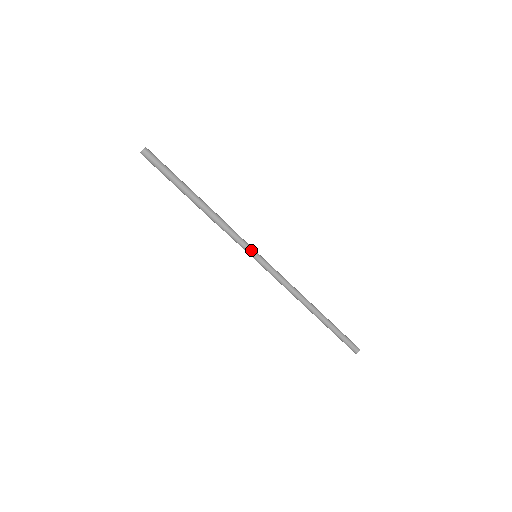
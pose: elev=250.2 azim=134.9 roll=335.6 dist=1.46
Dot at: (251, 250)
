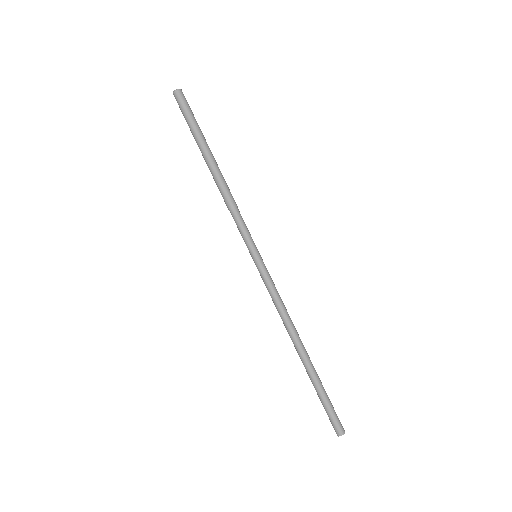
Dot at: (254, 245)
